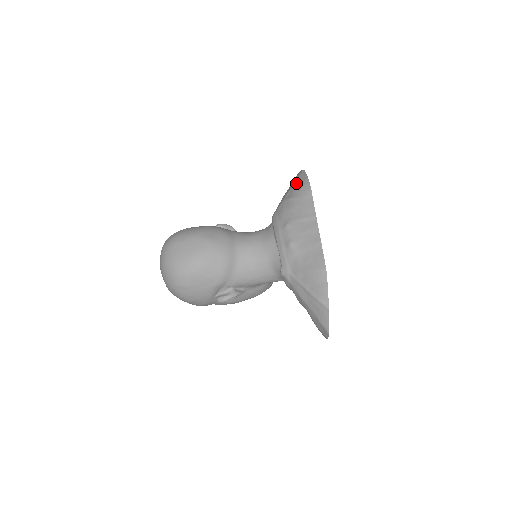
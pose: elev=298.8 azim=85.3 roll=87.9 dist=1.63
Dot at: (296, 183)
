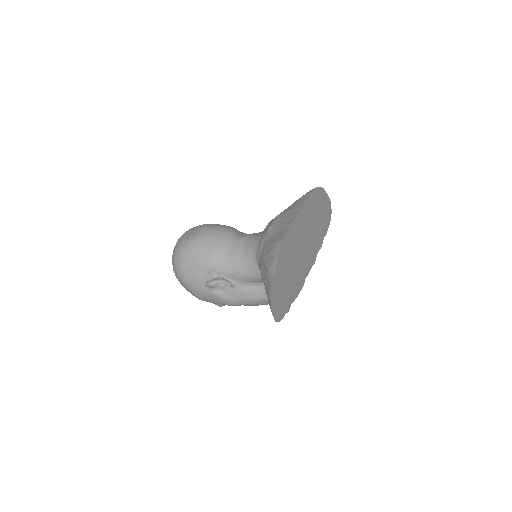
Dot at: occluded
